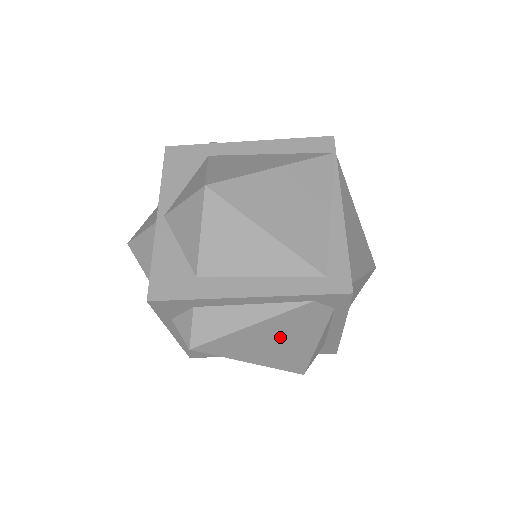
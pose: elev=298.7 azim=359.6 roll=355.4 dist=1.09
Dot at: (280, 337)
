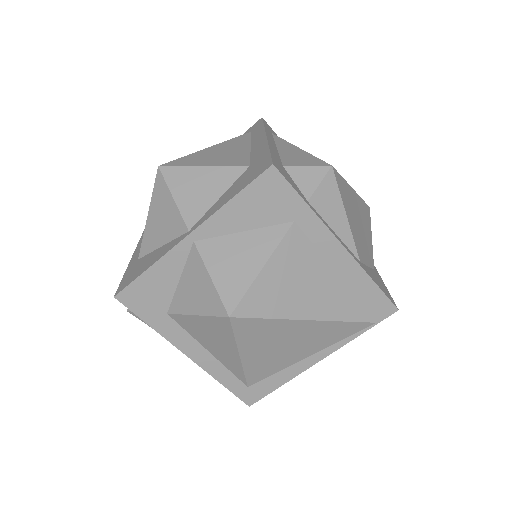
Dot at: occluded
